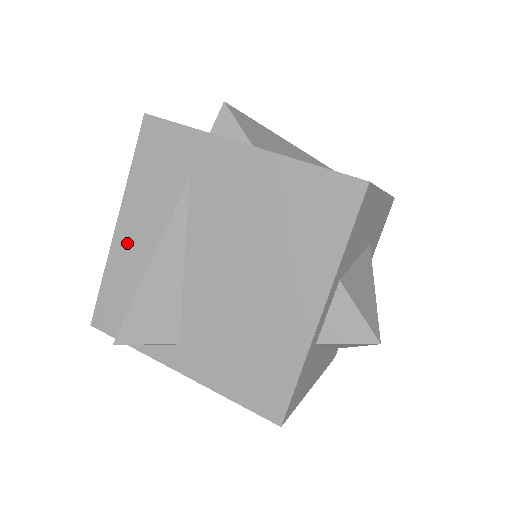
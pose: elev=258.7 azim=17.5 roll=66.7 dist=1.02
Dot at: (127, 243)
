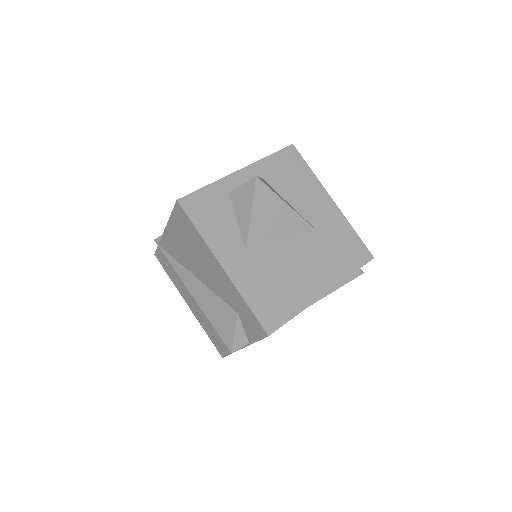
Dot at: occluded
